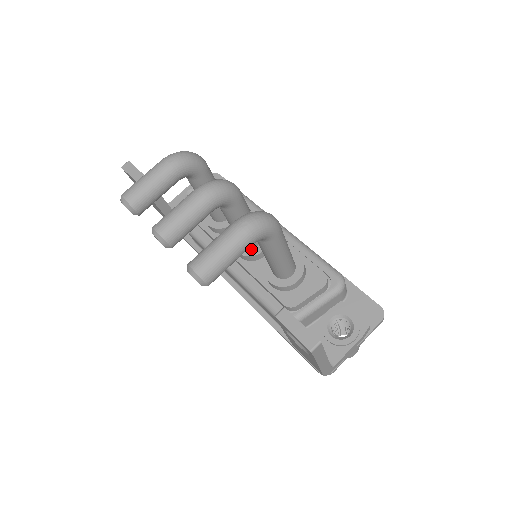
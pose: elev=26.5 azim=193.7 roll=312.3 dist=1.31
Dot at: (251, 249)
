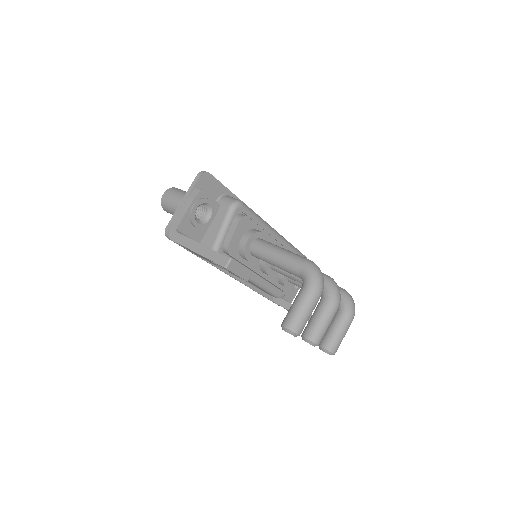
Dot at: occluded
